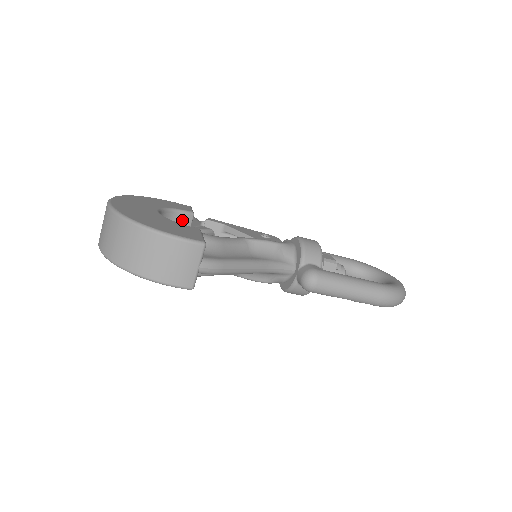
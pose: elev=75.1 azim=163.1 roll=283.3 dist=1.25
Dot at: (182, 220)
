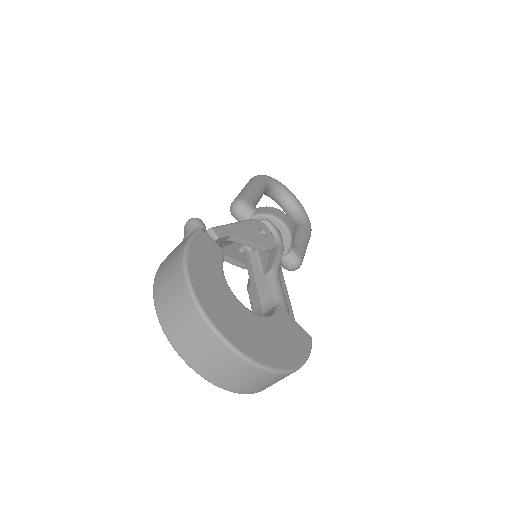
Dot at: occluded
